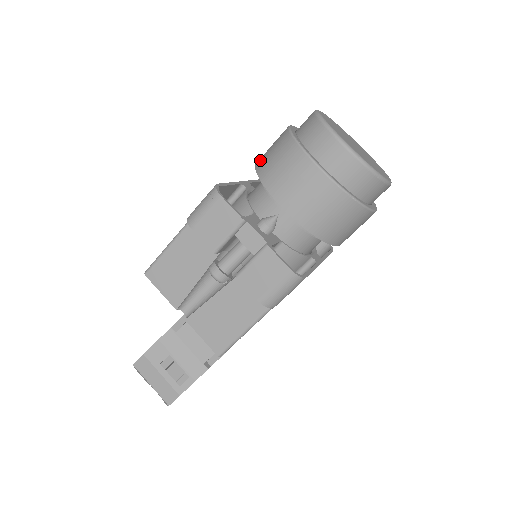
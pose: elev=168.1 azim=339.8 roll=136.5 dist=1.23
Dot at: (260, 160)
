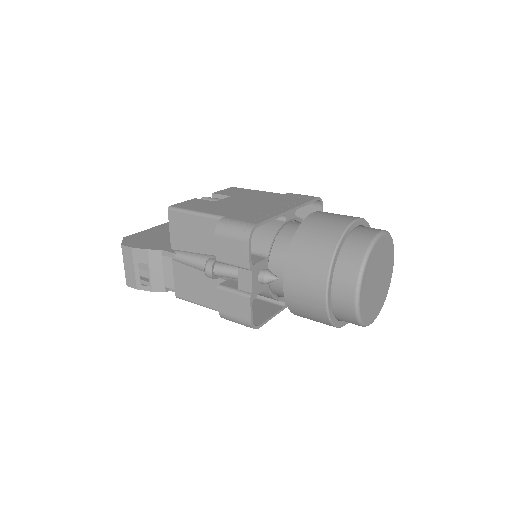
Dot at: (307, 225)
